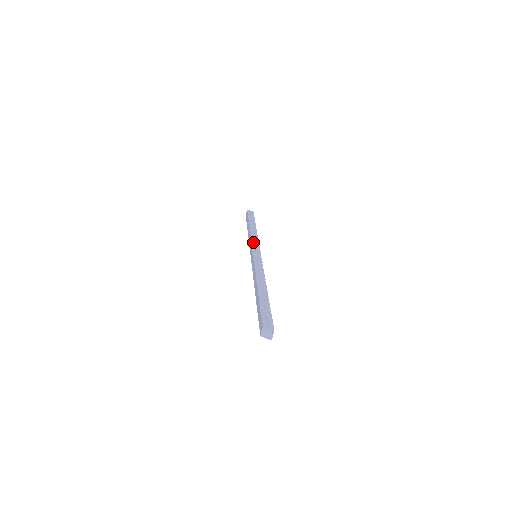
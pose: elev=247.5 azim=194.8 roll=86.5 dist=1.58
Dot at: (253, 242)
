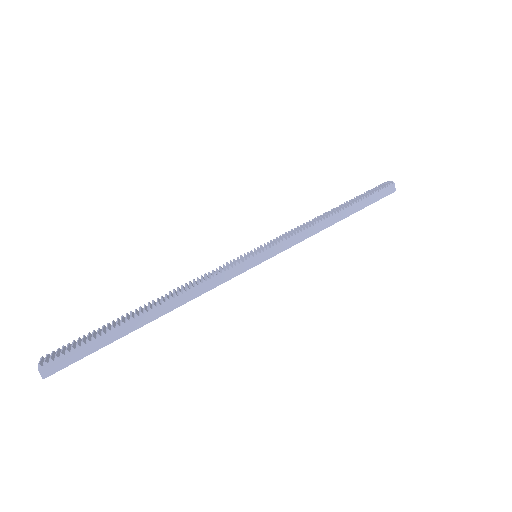
Dot at: (283, 234)
